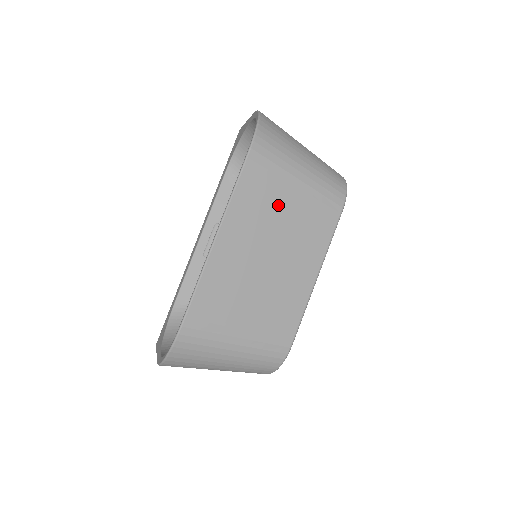
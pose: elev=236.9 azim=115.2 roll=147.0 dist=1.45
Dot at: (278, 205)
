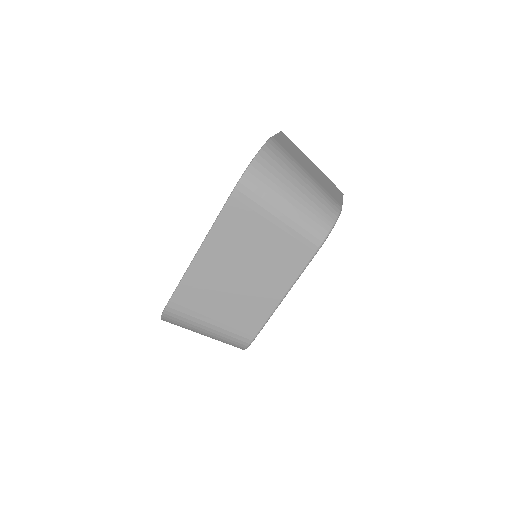
Dot at: (255, 236)
